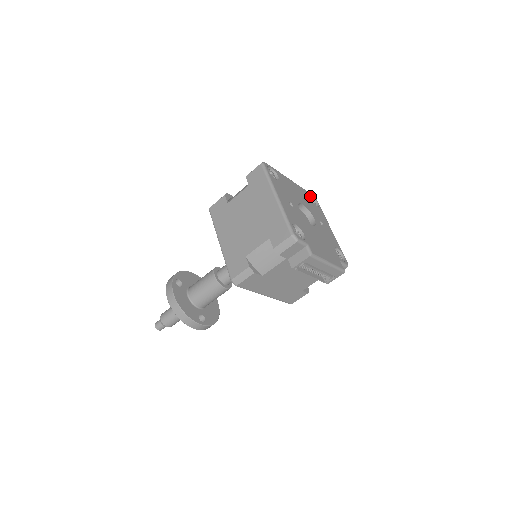
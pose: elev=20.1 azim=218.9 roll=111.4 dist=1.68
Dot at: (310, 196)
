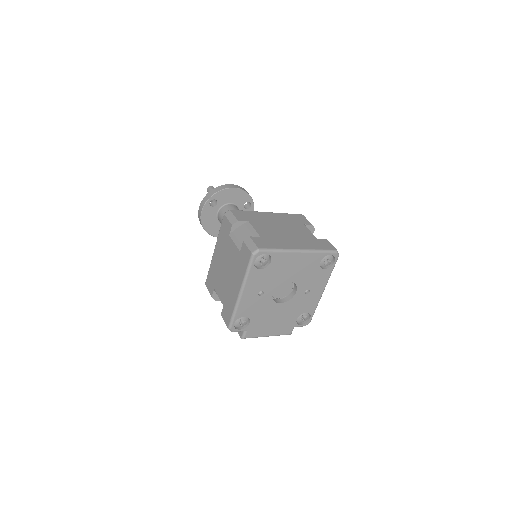
Dot at: (331, 253)
